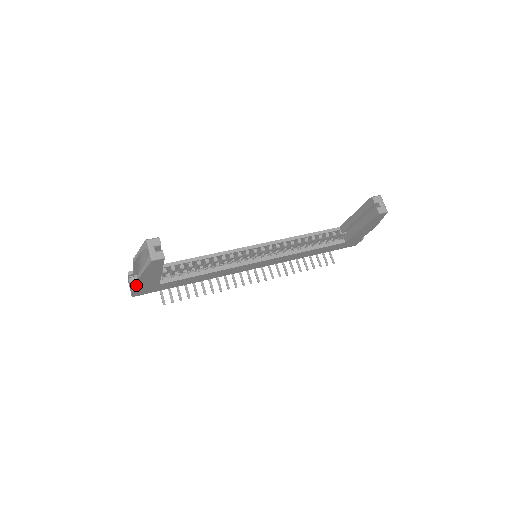
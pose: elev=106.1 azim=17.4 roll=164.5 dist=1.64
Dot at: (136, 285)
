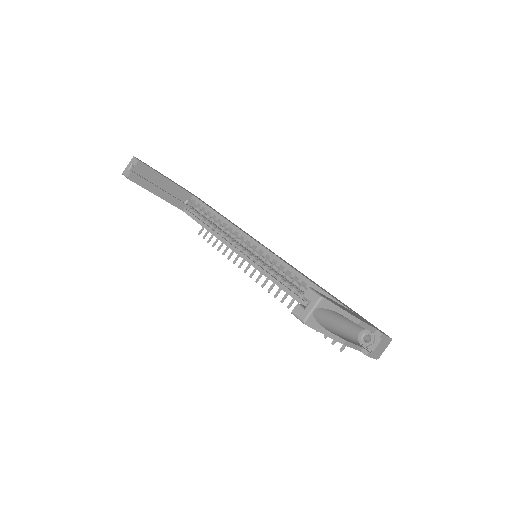
Dot at: occluded
